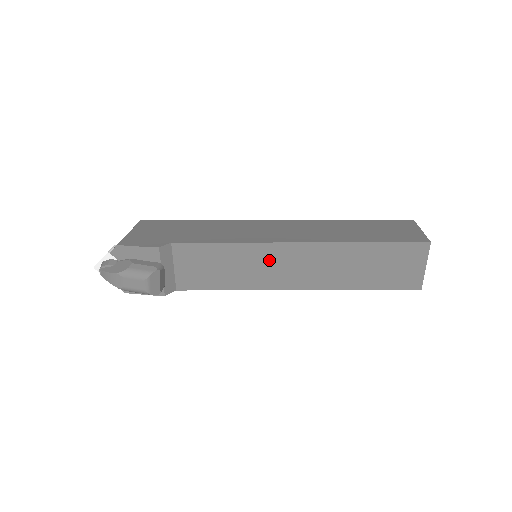
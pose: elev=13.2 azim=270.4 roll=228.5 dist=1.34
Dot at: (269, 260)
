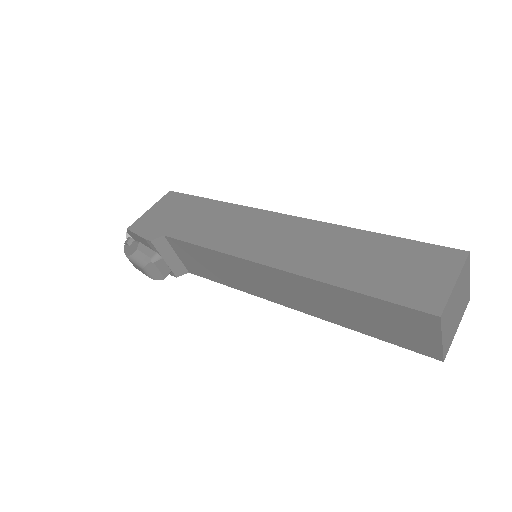
Dot at: (250, 273)
